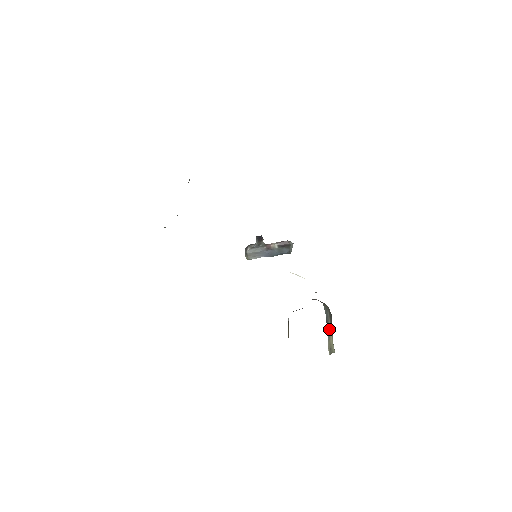
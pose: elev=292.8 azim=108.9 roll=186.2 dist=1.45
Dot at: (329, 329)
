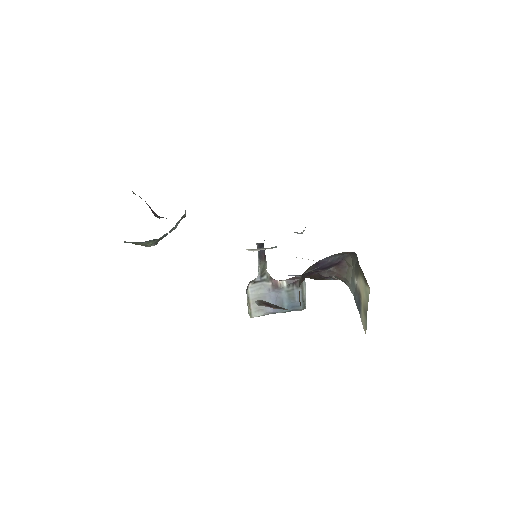
Dot at: (358, 291)
